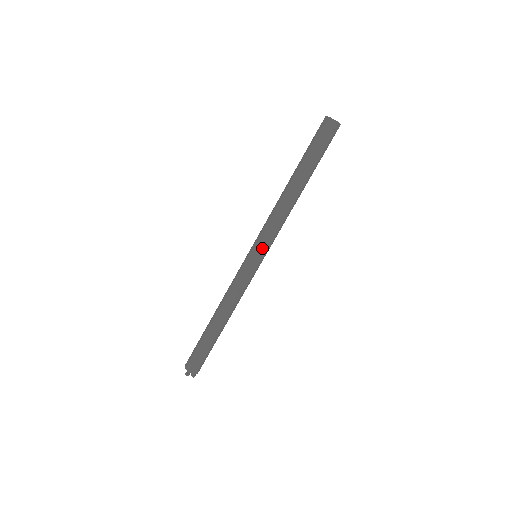
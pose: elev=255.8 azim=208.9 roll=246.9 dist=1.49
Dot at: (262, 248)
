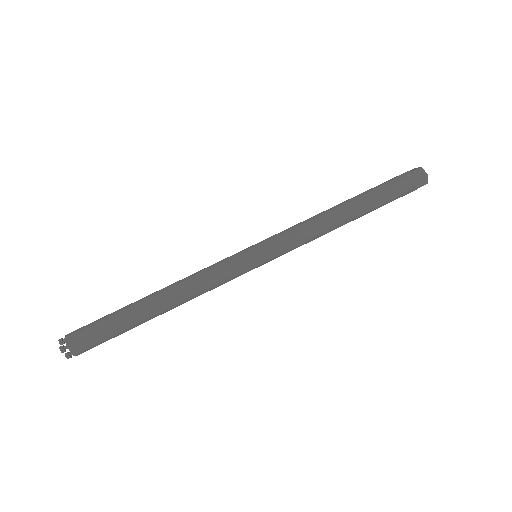
Dot at: (266, 240)
